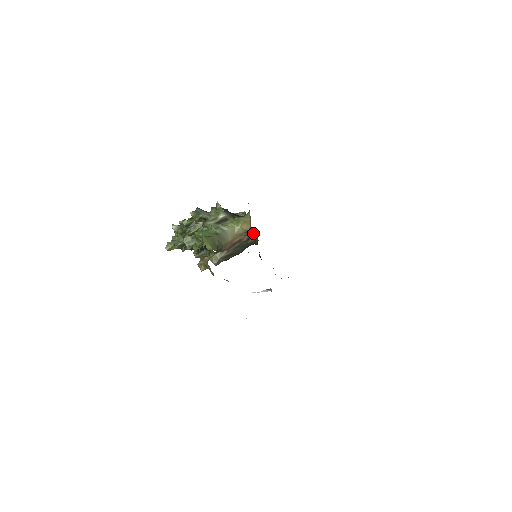
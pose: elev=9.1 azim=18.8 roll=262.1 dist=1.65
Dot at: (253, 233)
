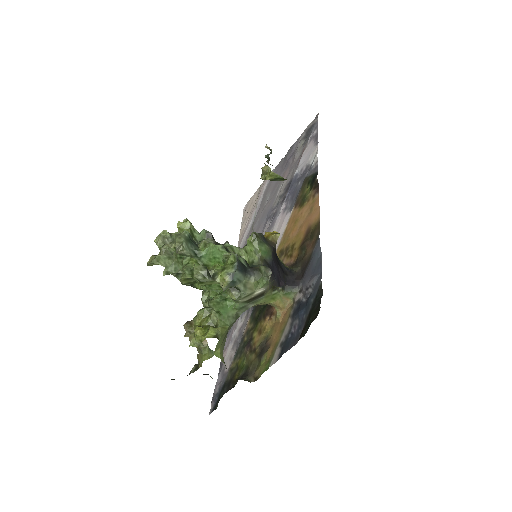
Dot at: occluded
